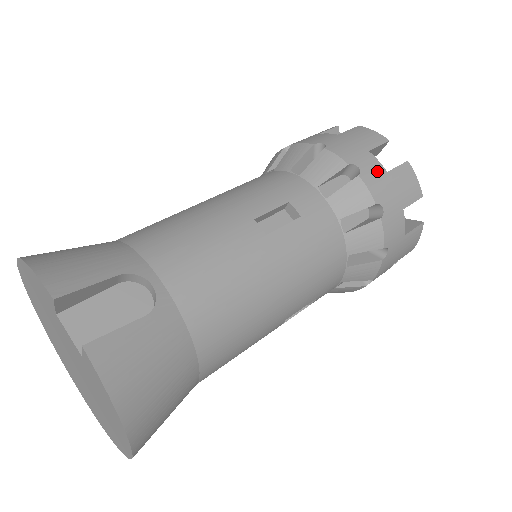
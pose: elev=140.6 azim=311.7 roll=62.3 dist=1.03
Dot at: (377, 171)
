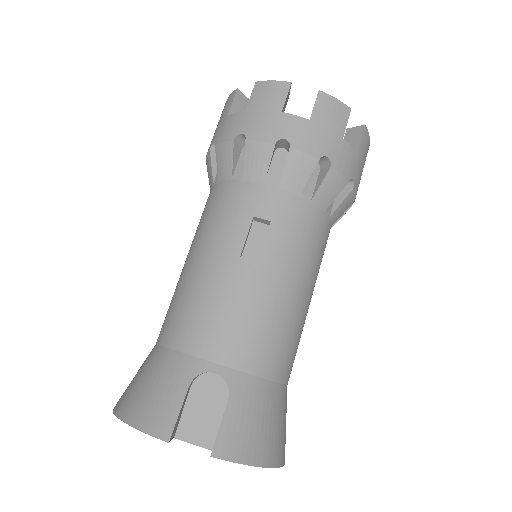
Dot at: (301, 128)
